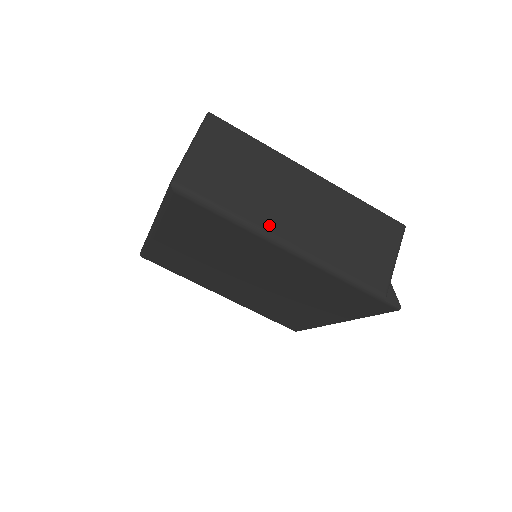
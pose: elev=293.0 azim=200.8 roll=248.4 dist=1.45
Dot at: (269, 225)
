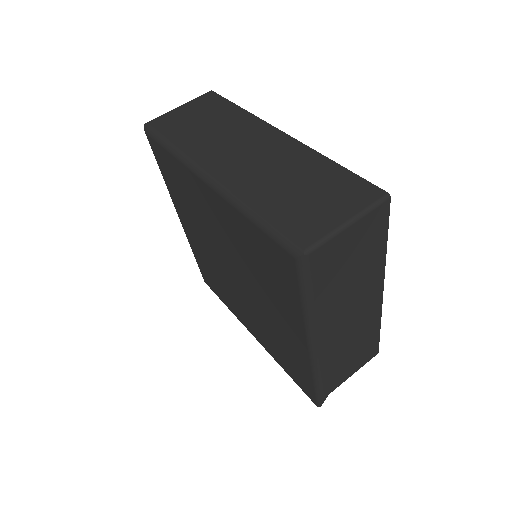
Dot at: (322, 325)
